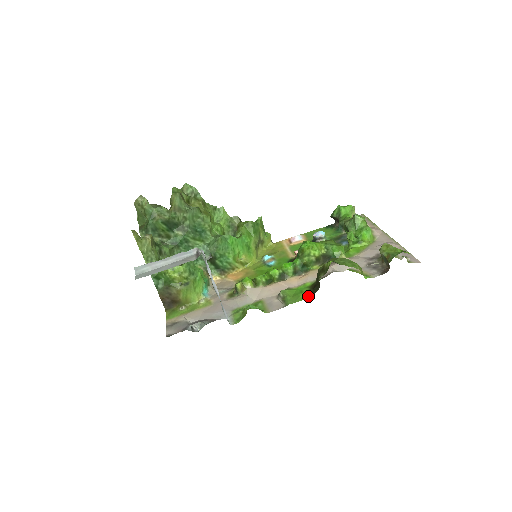
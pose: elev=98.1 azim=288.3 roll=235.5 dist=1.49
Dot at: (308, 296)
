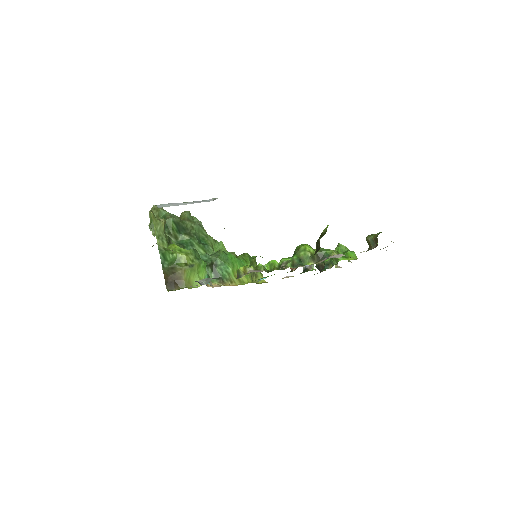
Dot at: occluded
